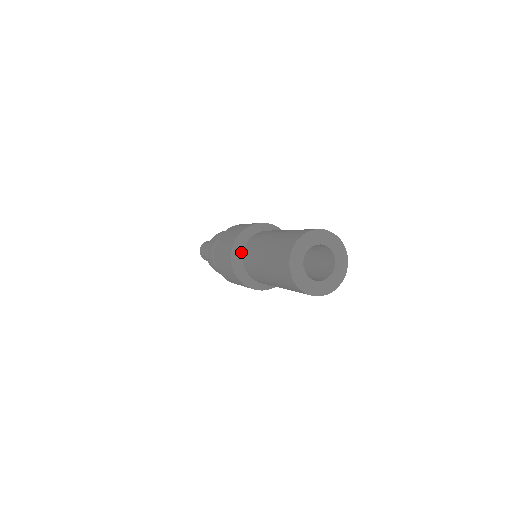
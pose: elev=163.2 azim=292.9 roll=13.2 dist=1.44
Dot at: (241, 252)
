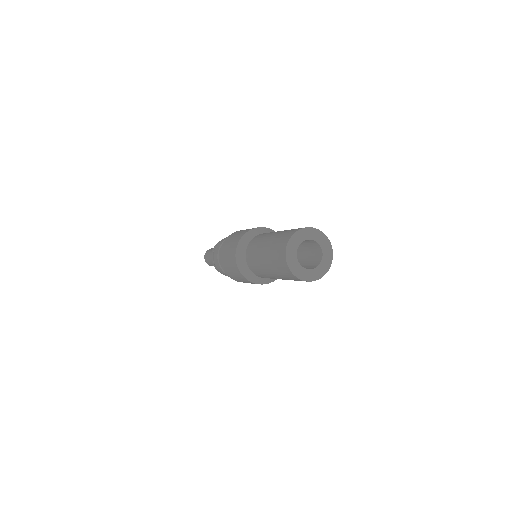
Dot at: (244, 251)
